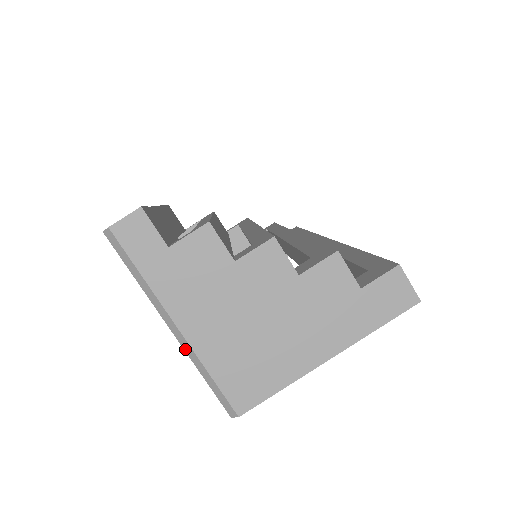
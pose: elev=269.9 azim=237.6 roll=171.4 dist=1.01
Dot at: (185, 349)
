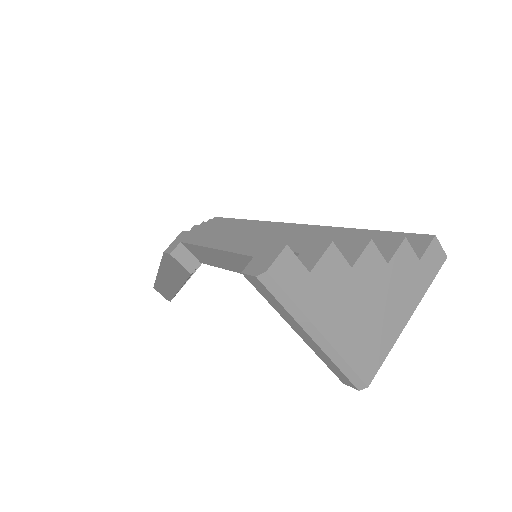
Dot at: (326, 352)
